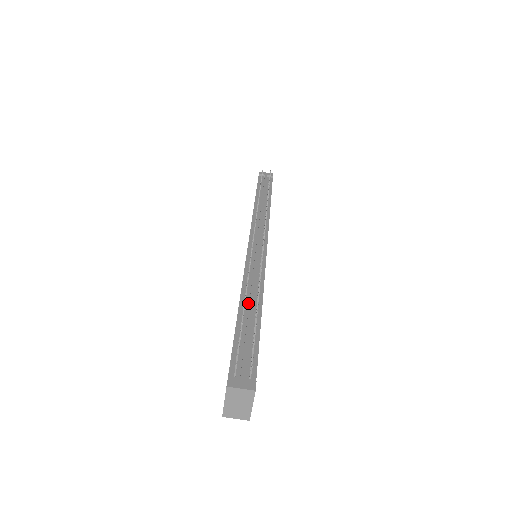
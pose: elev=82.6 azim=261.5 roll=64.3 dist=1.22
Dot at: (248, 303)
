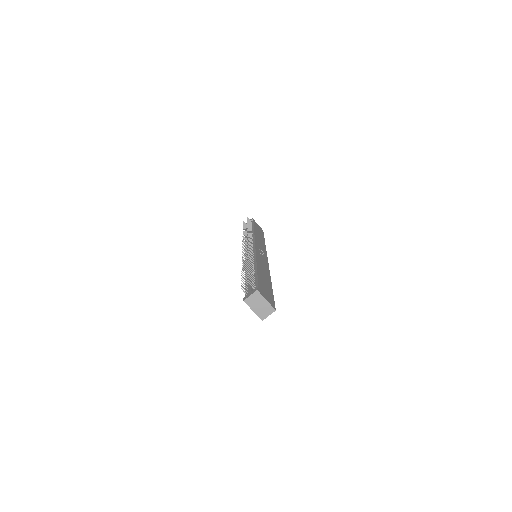
Dot at: occluded
